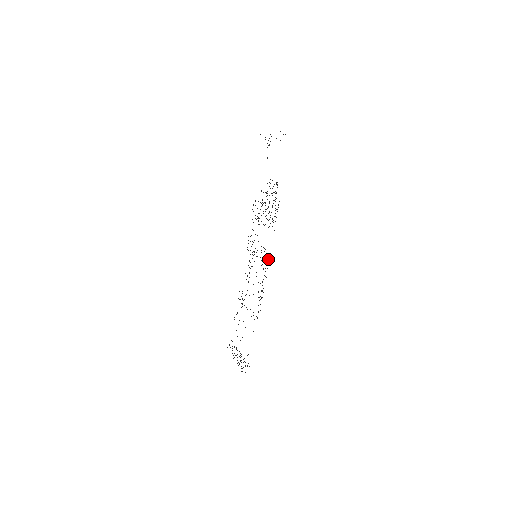
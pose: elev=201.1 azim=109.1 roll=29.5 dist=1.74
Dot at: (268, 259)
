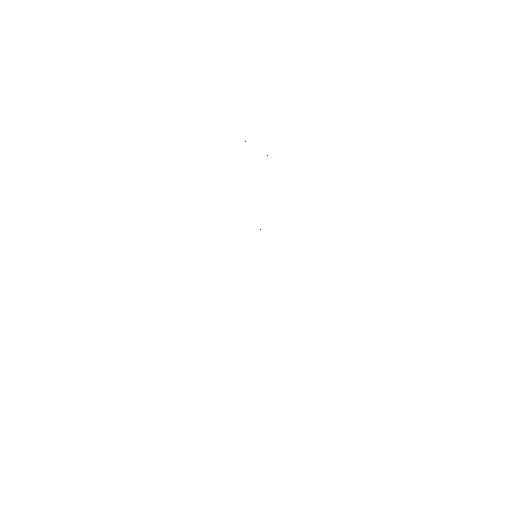
Dot at: occluded
